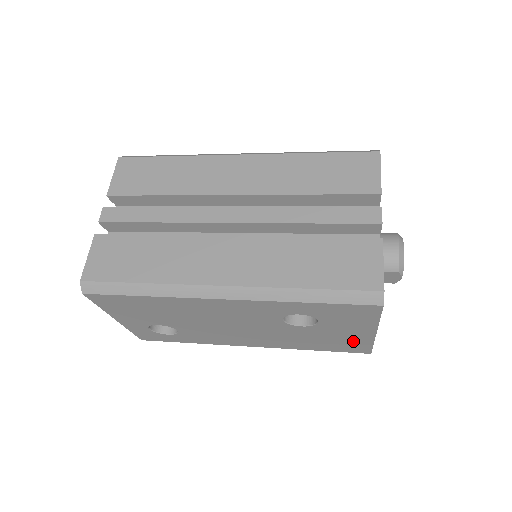
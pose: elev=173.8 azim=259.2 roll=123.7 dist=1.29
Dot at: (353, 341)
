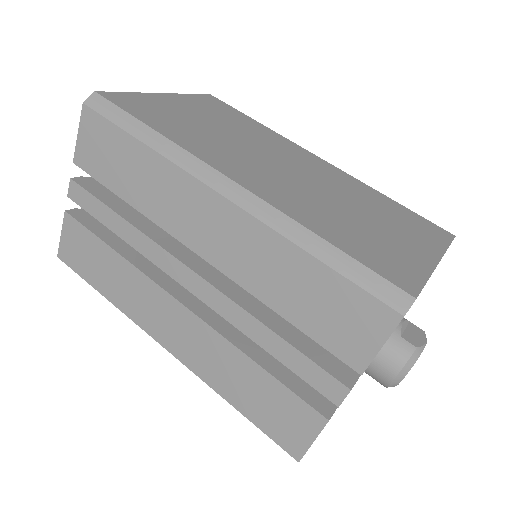
Dot at: occluded
